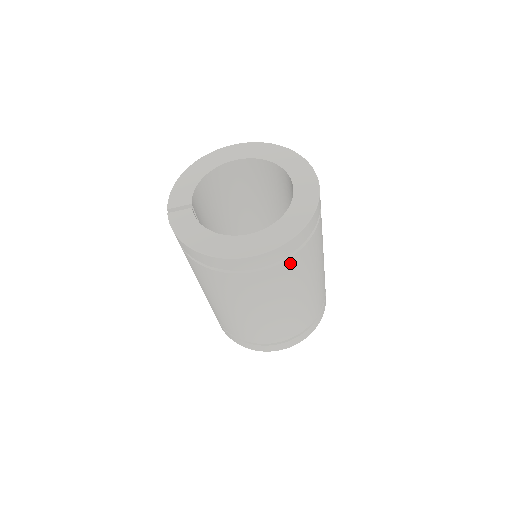
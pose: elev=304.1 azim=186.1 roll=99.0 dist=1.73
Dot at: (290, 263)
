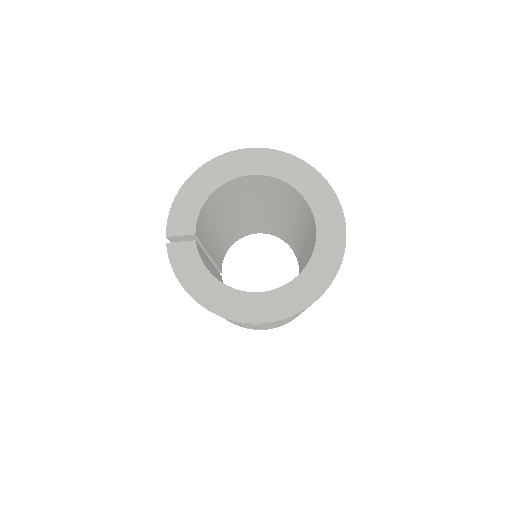
Dot at: occluded
